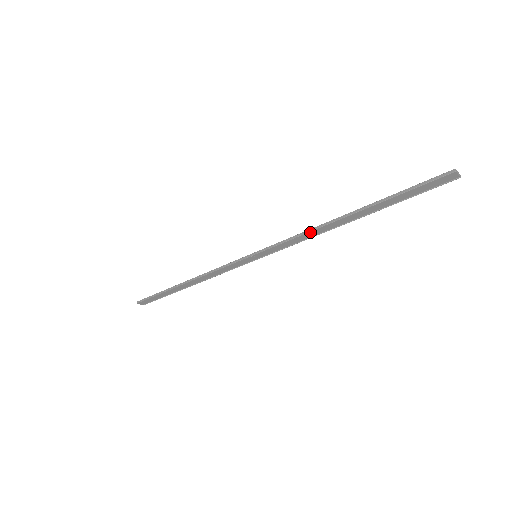
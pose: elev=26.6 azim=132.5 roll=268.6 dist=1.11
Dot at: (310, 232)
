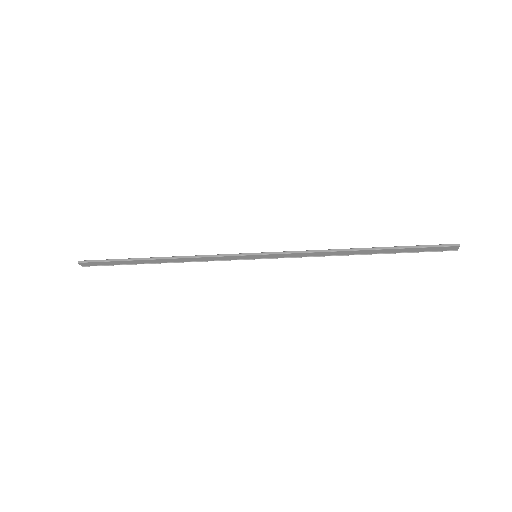
Dot at: (323, 252)
